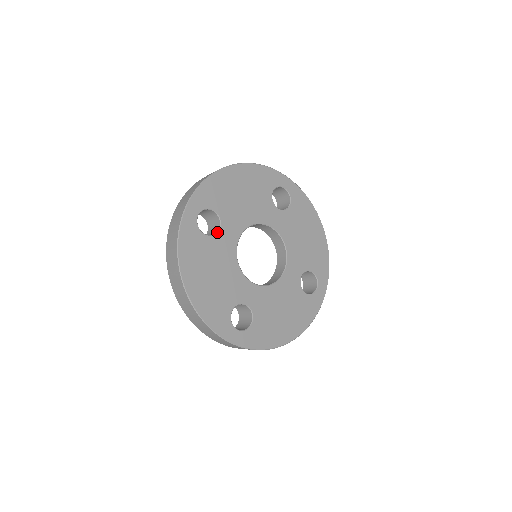
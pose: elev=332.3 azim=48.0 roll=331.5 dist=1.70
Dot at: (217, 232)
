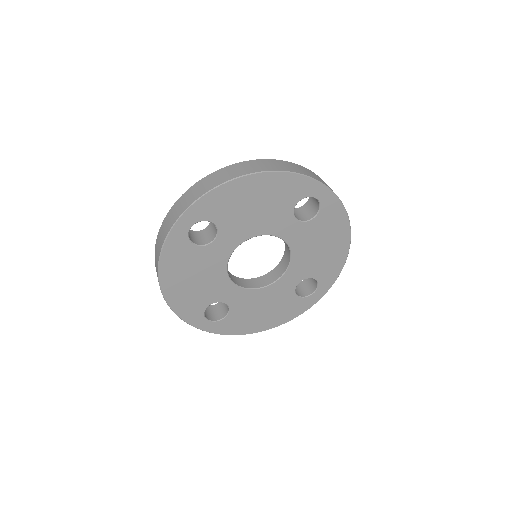
Dot at: (210, 242)
